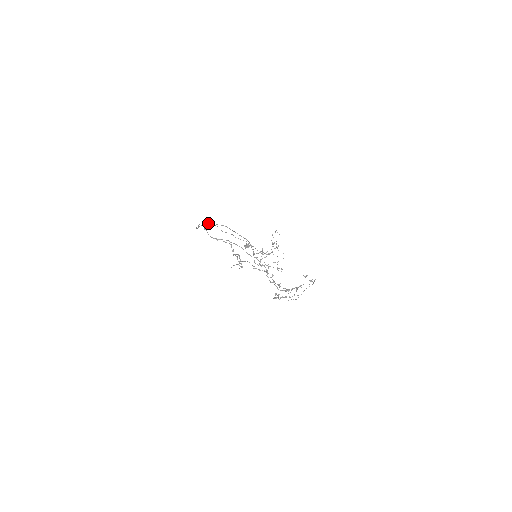
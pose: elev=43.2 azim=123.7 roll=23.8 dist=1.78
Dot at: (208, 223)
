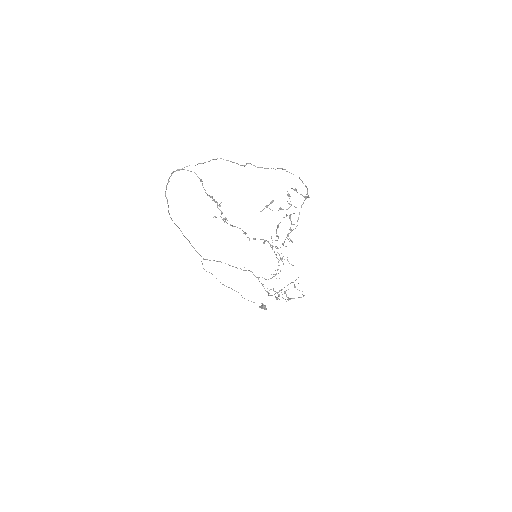
Dot at: occluded
